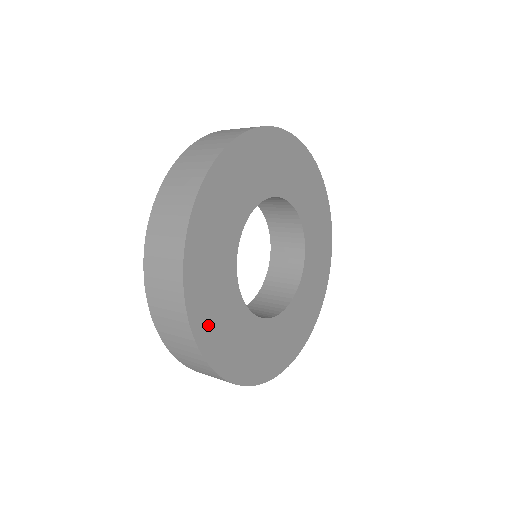
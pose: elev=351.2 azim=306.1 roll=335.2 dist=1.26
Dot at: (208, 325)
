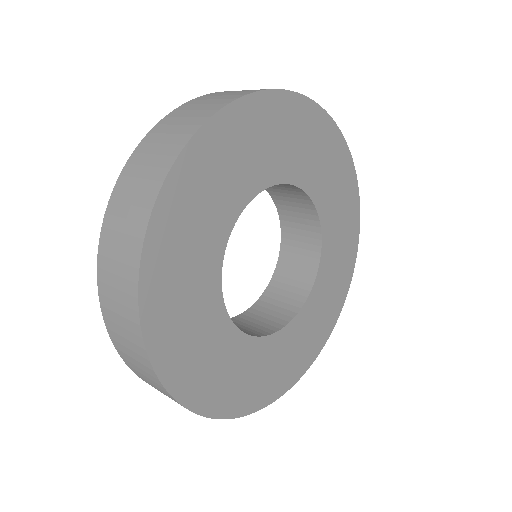
Dot at: (166, 265)
